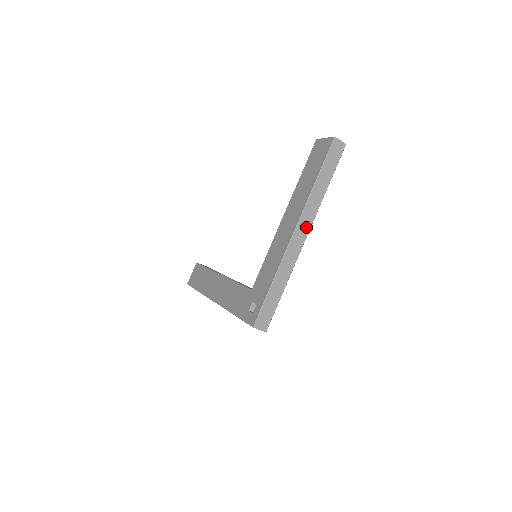
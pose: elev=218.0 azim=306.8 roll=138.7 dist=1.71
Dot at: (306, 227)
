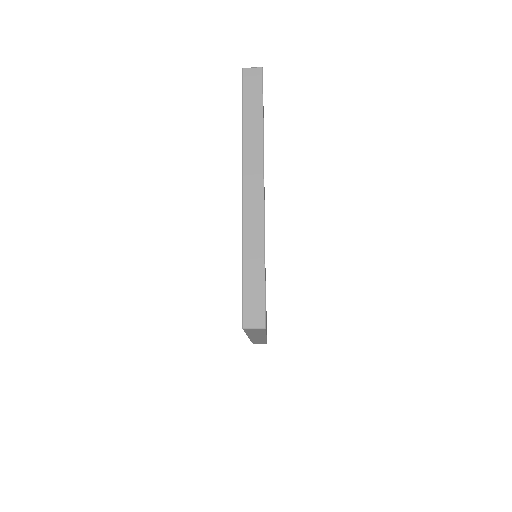
Dot at: (257, 177)
